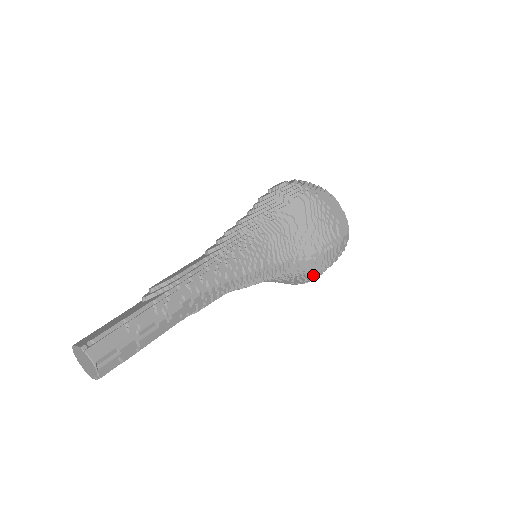
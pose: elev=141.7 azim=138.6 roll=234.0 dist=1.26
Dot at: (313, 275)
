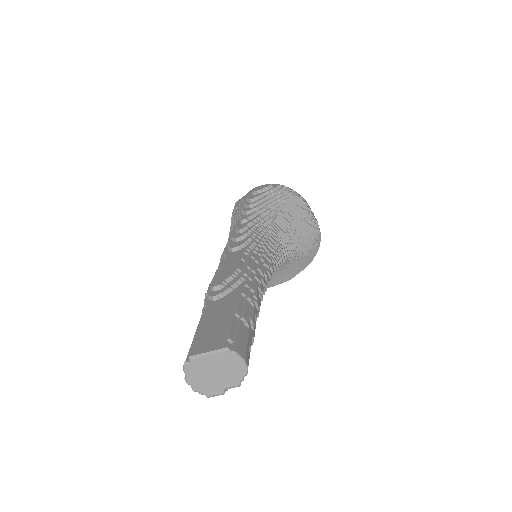
Dot at: (296, 273)
